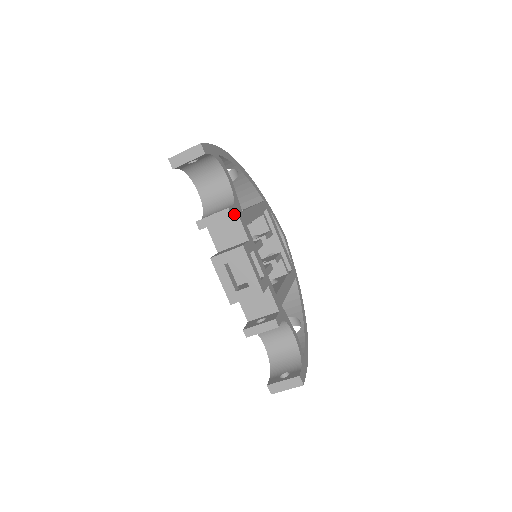
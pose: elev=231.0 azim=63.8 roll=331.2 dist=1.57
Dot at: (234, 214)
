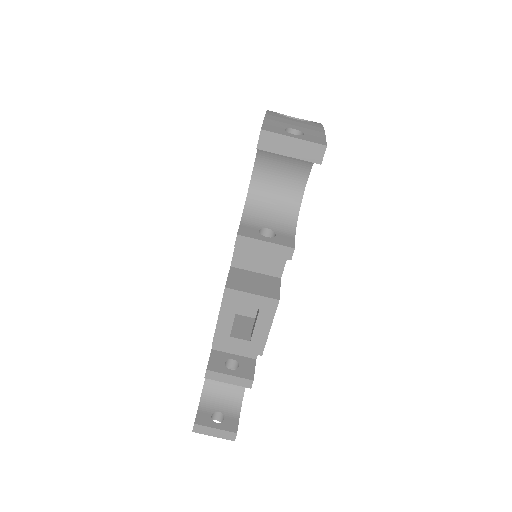
Dot at: occluded
